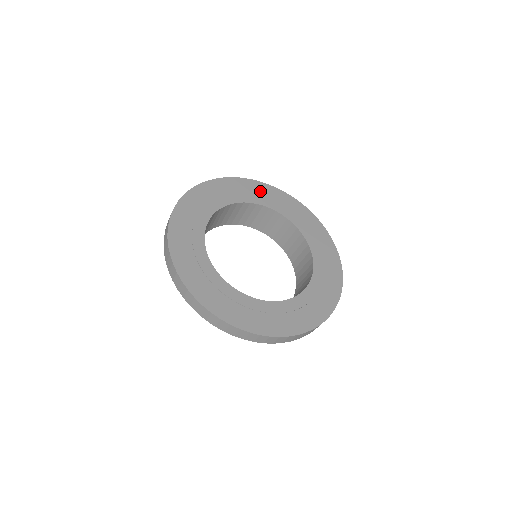
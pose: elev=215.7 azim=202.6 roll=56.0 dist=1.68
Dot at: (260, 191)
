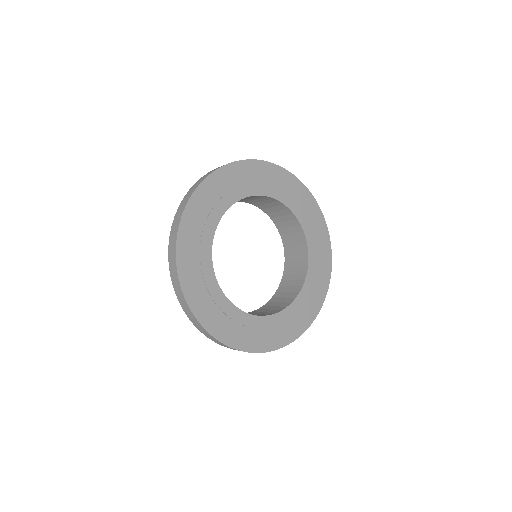
Dot at: (223, 184)
